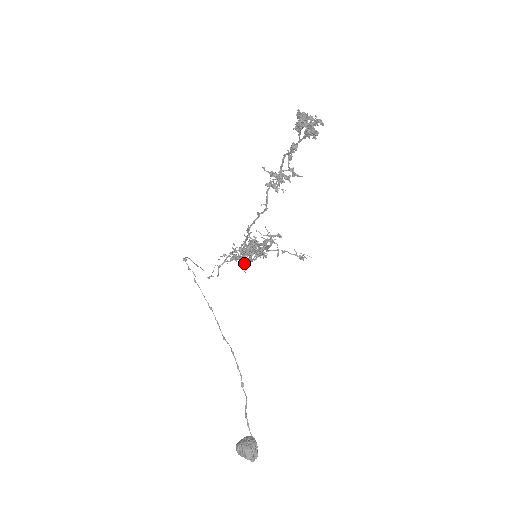
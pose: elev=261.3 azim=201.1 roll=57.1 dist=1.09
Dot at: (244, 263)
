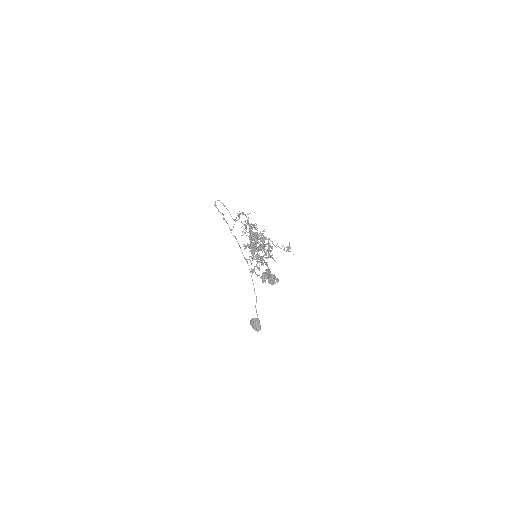
Dot at: occluded
